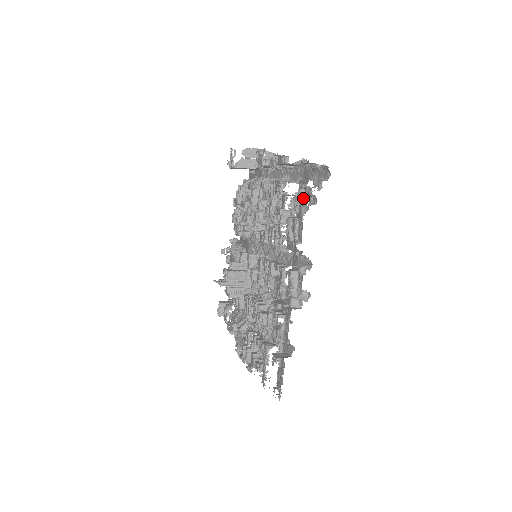
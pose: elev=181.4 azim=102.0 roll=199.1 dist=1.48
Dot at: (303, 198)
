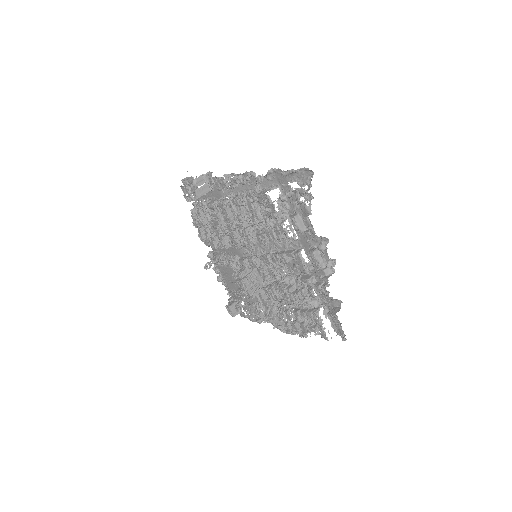
Dot at: (298, 198)
